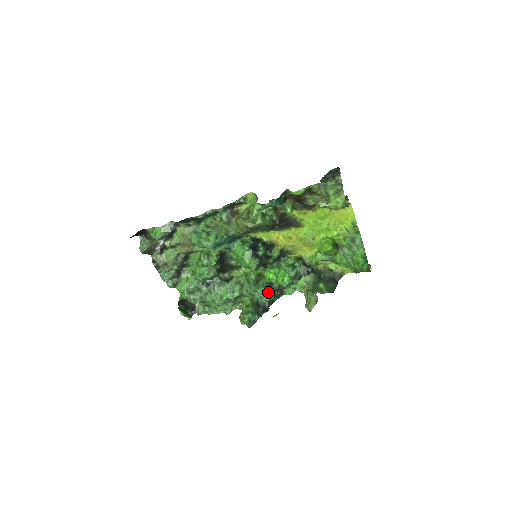
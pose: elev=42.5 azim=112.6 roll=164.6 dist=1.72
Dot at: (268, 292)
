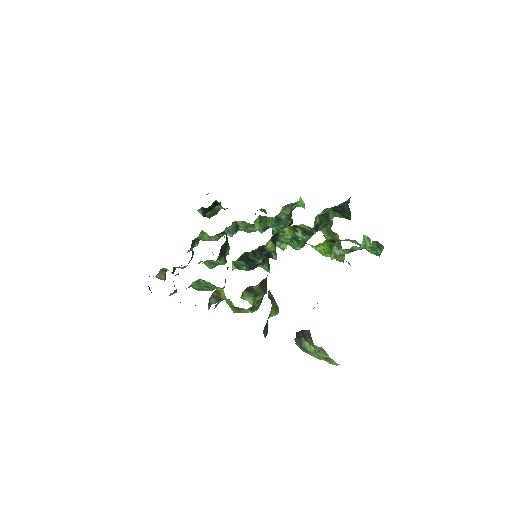
Dot at: (283, 226)
